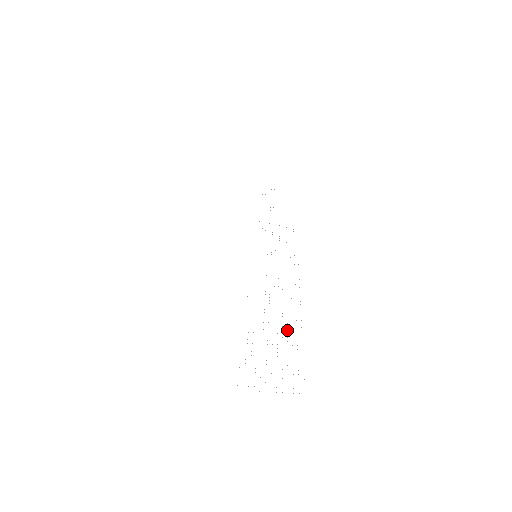
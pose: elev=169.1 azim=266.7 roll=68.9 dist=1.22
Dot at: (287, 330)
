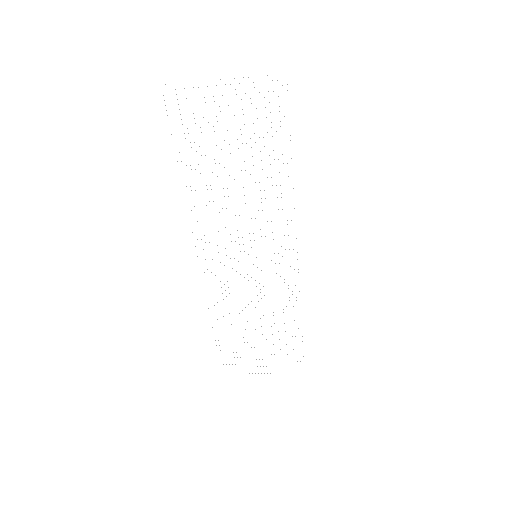
Dot at: occluded
